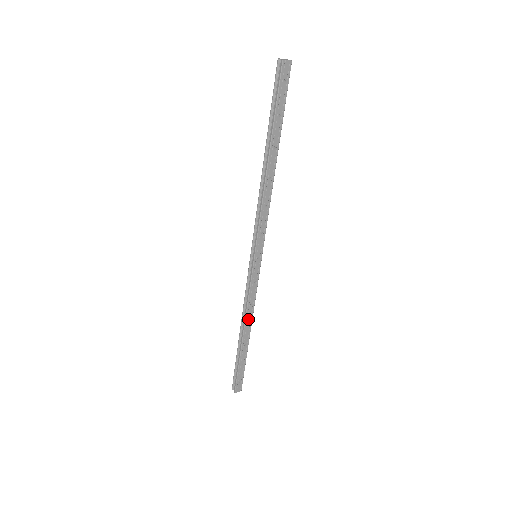
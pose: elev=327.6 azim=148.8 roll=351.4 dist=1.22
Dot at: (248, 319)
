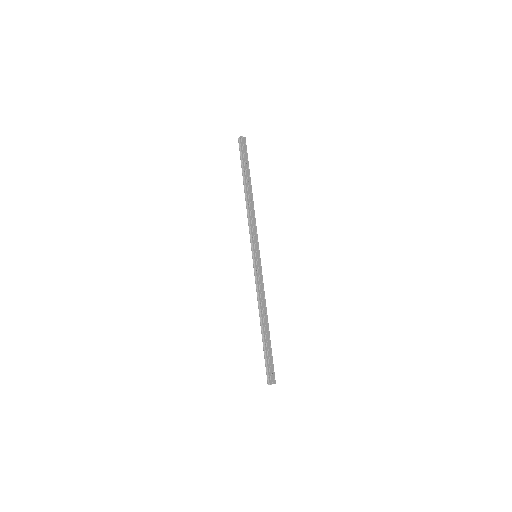
Dot at: (264, 307)
